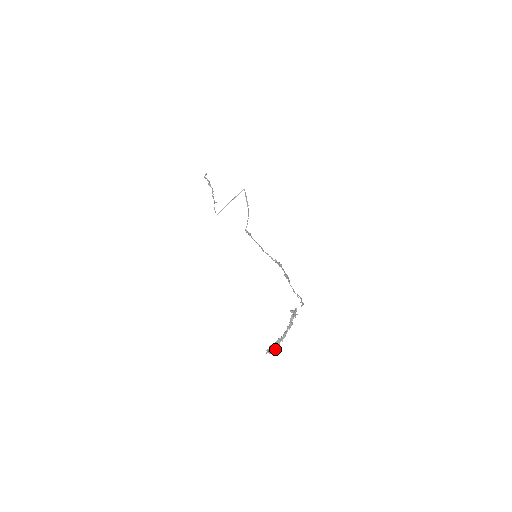
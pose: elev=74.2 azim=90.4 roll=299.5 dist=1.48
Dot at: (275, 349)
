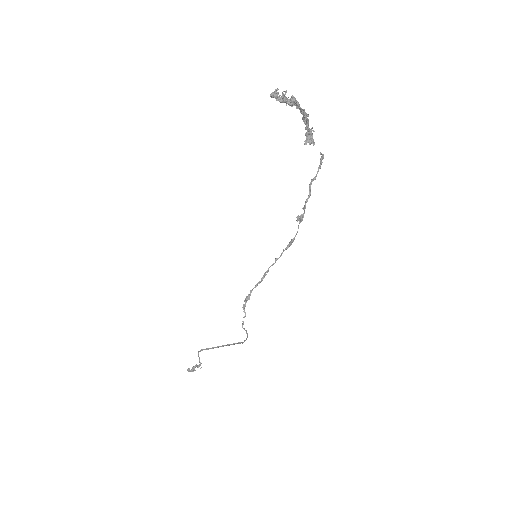
Dot at: (284, 91)
